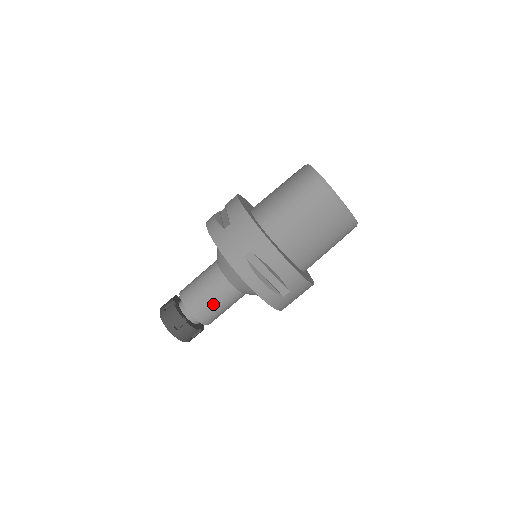
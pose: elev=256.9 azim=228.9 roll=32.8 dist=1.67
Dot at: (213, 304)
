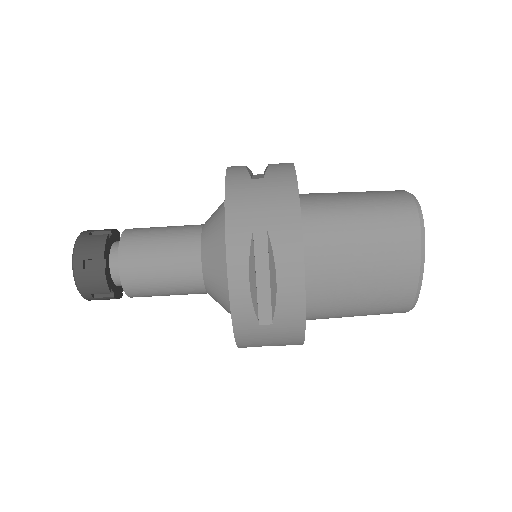
Dot at: (157, 270)
